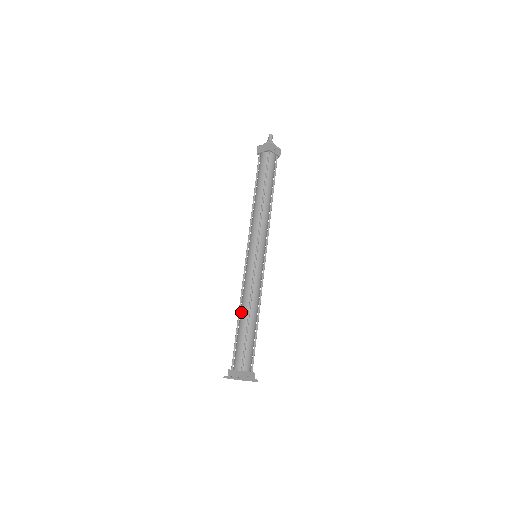
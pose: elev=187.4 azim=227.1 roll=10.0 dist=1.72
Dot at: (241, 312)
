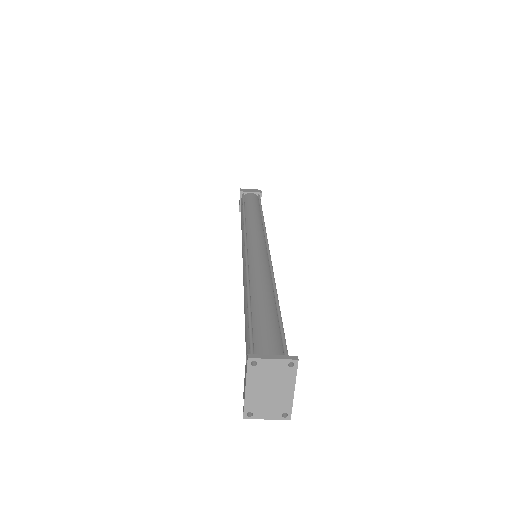
Dot at: (257, 288)
